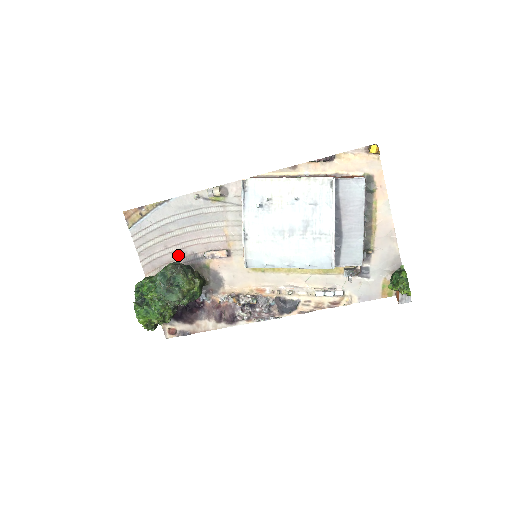
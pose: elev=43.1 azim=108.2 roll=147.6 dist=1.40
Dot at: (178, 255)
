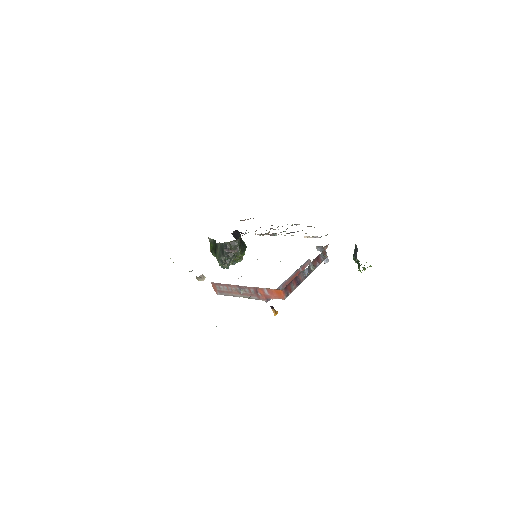
Dot at: occluded
